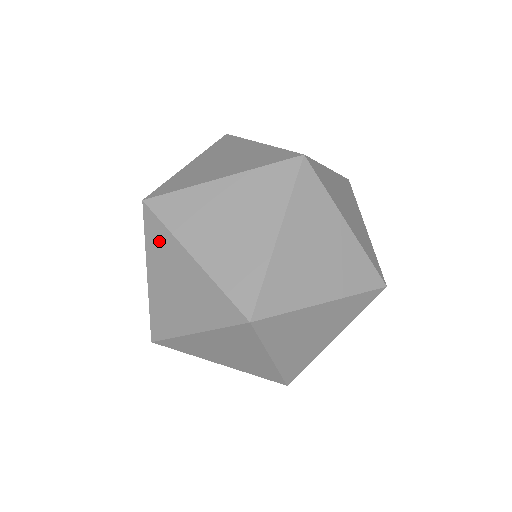
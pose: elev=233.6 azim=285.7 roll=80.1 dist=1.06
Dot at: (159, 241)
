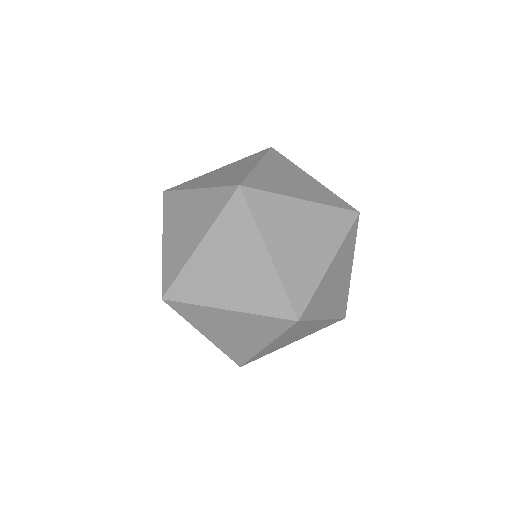
Dot at: (237, 225)
